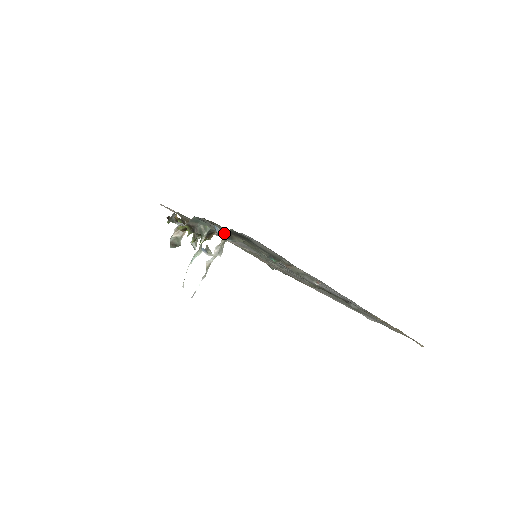
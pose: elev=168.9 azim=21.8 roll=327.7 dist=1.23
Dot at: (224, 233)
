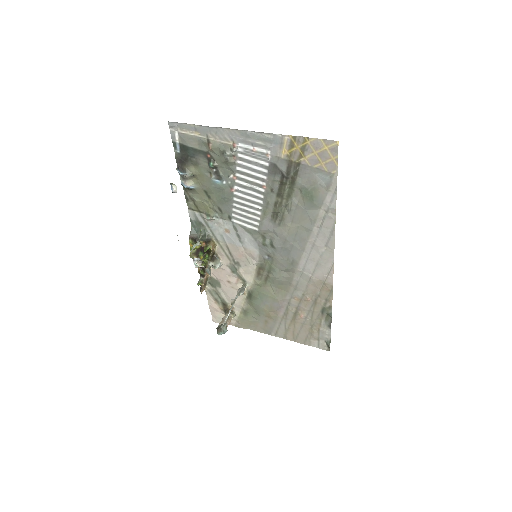
Dot at: (179, 169)
